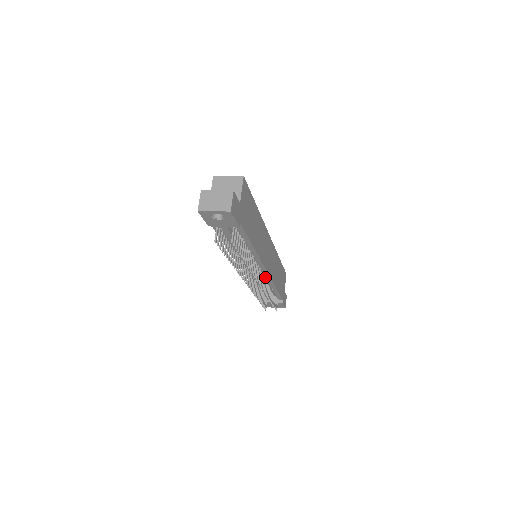
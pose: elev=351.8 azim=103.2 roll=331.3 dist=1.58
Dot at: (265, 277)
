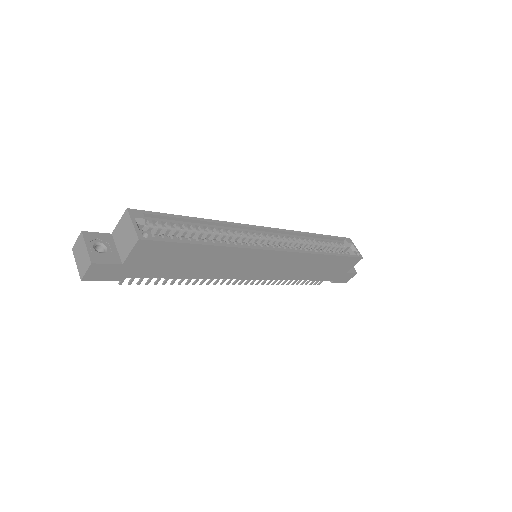
Dot at: occluded
